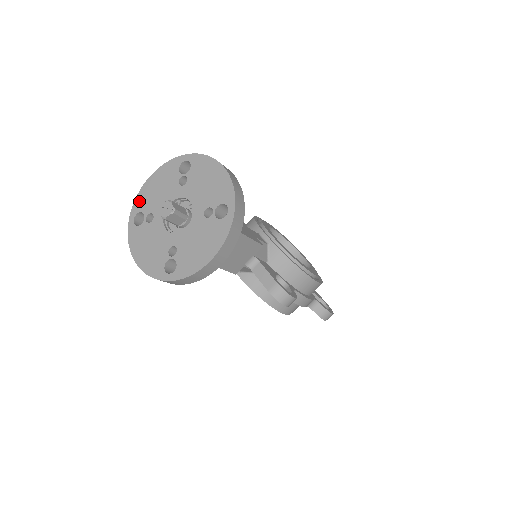
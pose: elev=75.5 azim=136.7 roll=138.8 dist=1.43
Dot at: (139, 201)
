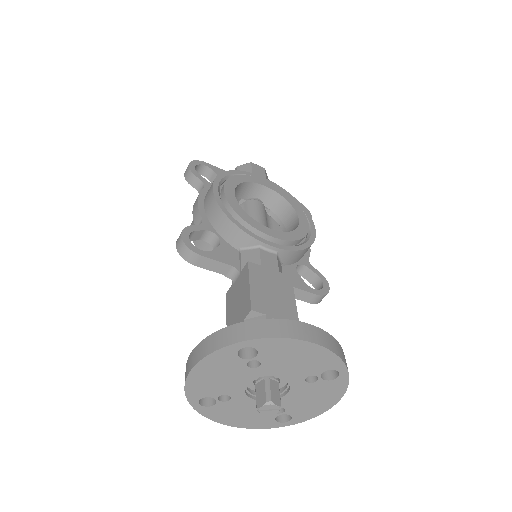
Dot at: (193, 391)
